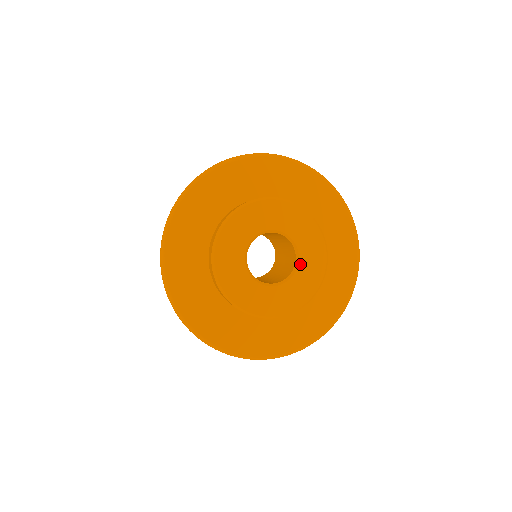
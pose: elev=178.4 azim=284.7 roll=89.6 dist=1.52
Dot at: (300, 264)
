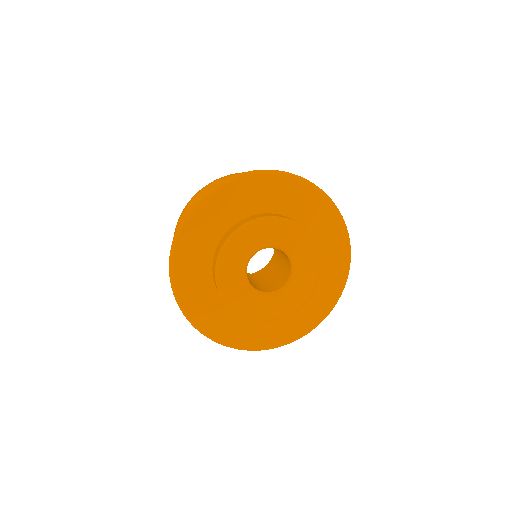
Dot at: (290, 284)
